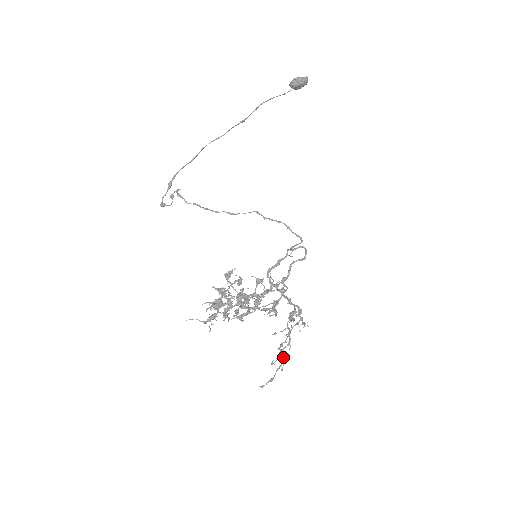
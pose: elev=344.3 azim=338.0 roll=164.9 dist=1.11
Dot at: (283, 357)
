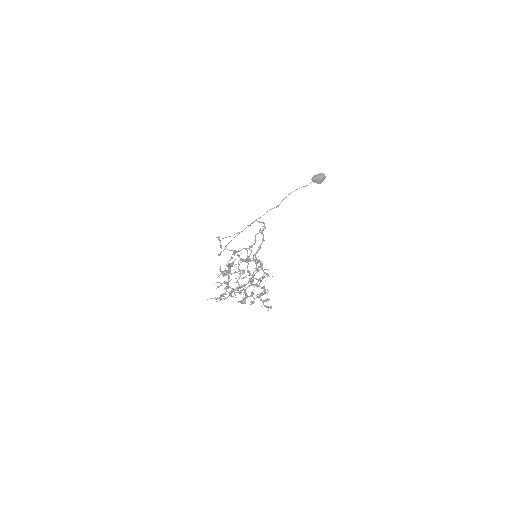
Dot at: (244, 292)
